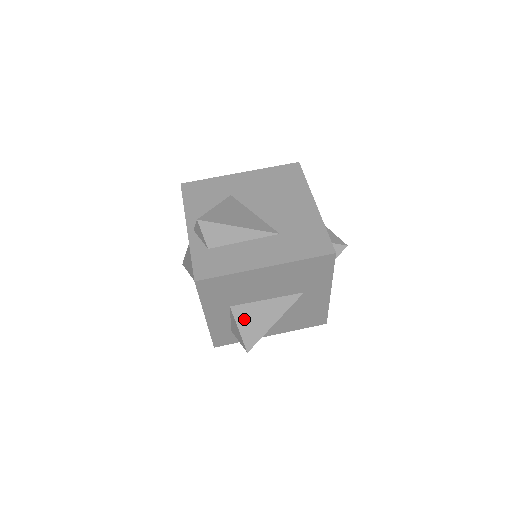
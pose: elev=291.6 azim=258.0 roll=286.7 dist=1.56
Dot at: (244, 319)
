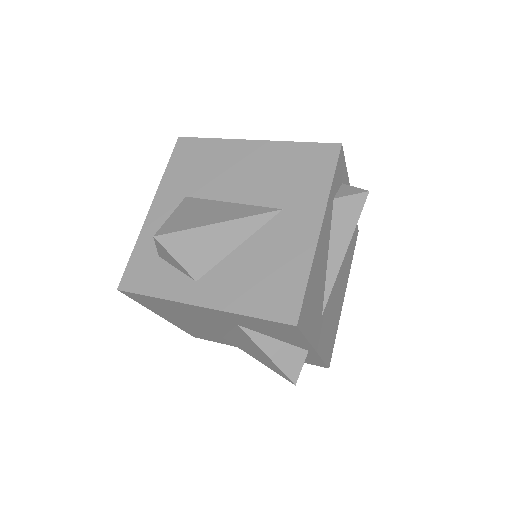
Dot at: (188, 209)
